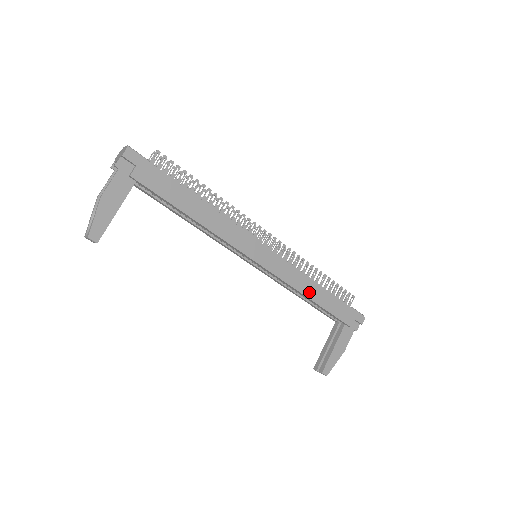
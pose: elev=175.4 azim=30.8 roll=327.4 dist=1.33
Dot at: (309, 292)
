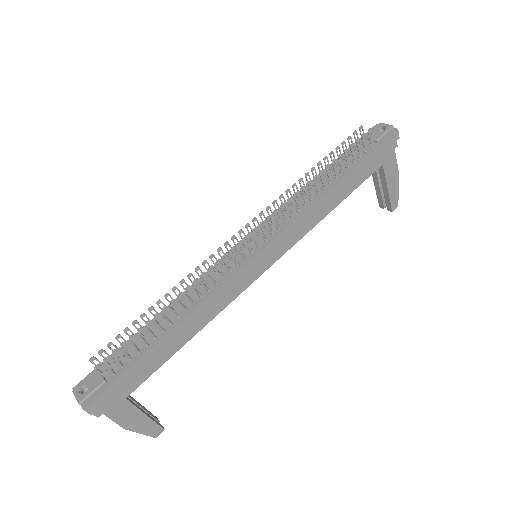
Dot at: (329, 206)
